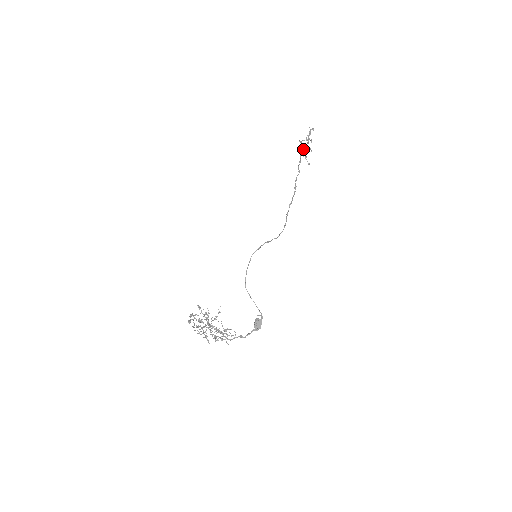
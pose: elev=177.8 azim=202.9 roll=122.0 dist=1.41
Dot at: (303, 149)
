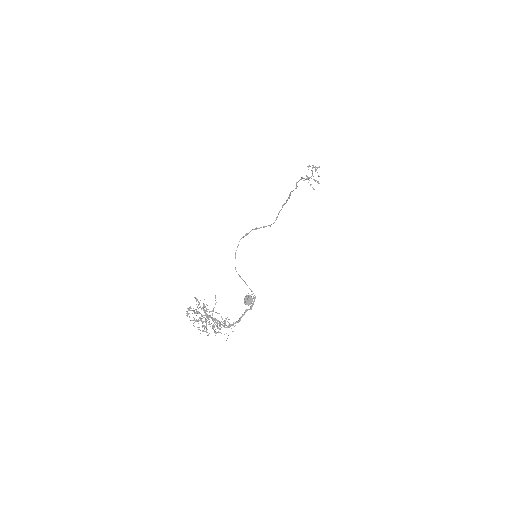
Dot at: (307, 178)
